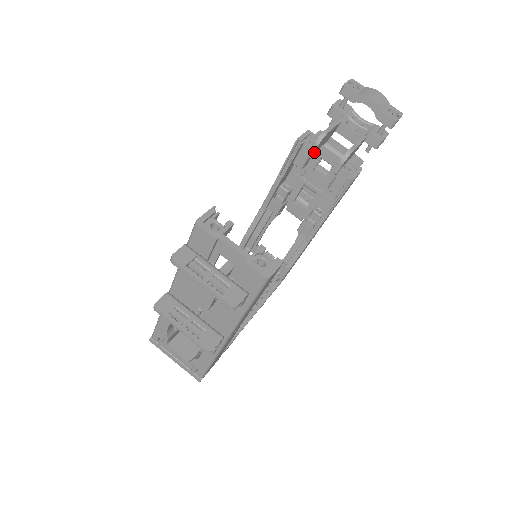
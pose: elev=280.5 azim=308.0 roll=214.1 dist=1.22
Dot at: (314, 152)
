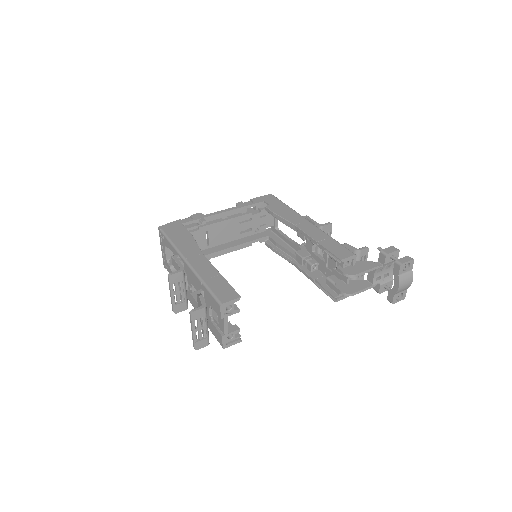
Dot at: (340, 271)
